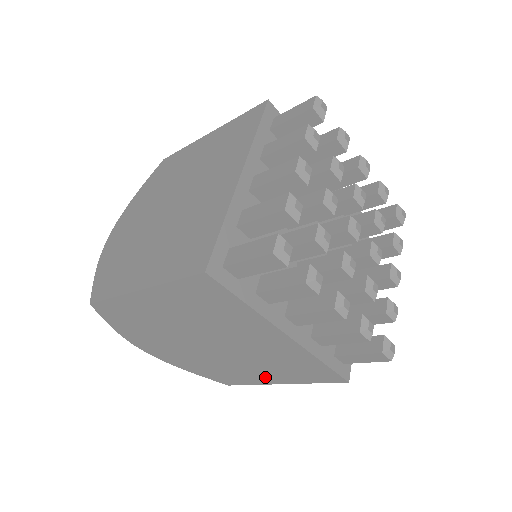
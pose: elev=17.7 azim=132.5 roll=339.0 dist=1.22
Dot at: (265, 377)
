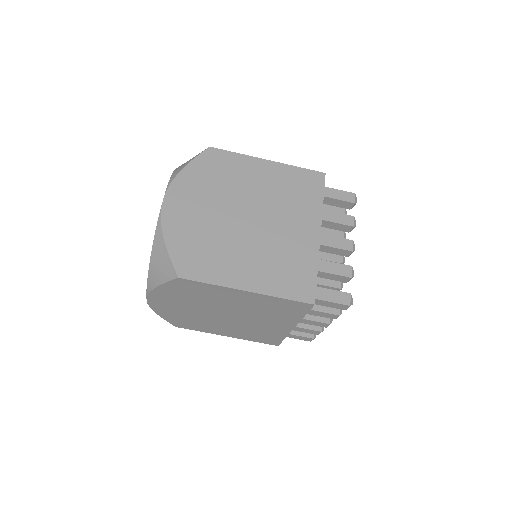
Dot at: (243, 275)
